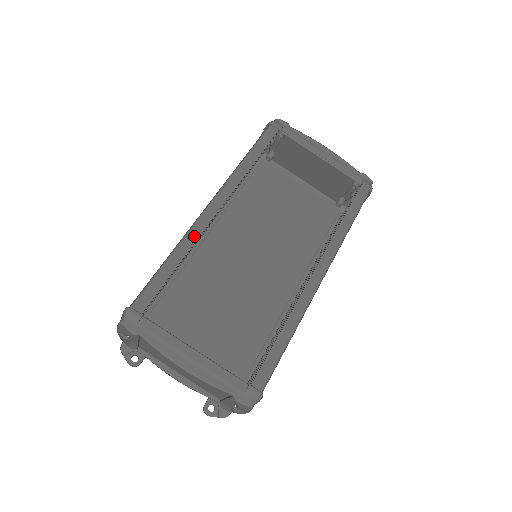
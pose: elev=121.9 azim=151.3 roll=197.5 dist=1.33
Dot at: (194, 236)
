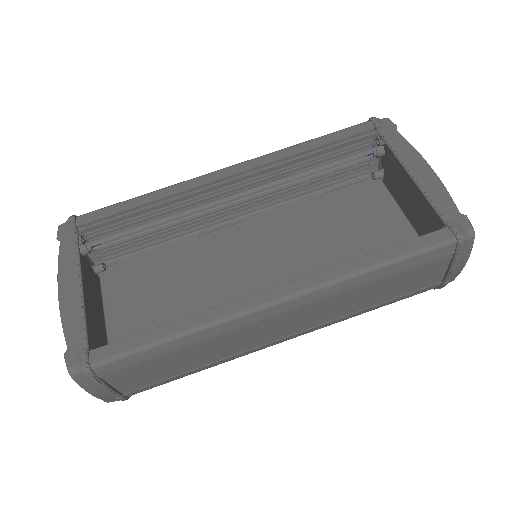
Dot at: (181, 187)
